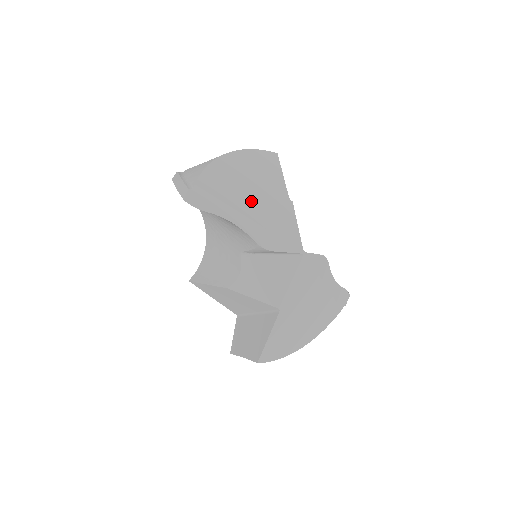
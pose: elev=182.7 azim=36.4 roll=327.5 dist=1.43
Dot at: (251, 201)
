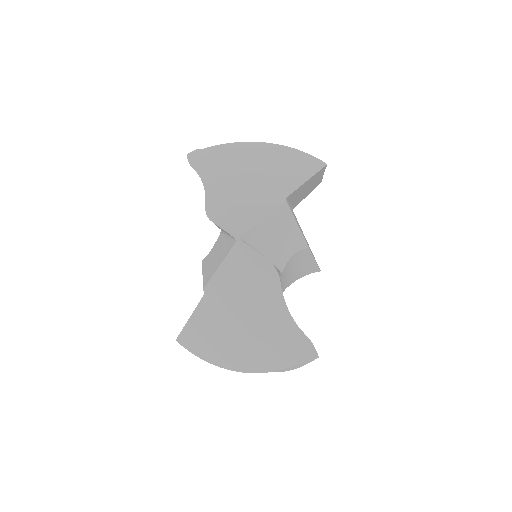
Dot at: (240, 179)
